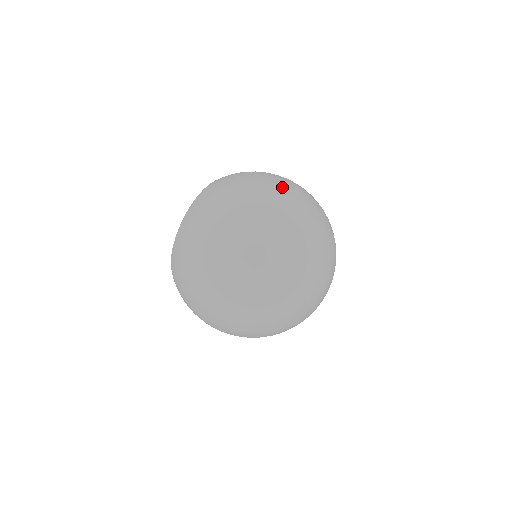
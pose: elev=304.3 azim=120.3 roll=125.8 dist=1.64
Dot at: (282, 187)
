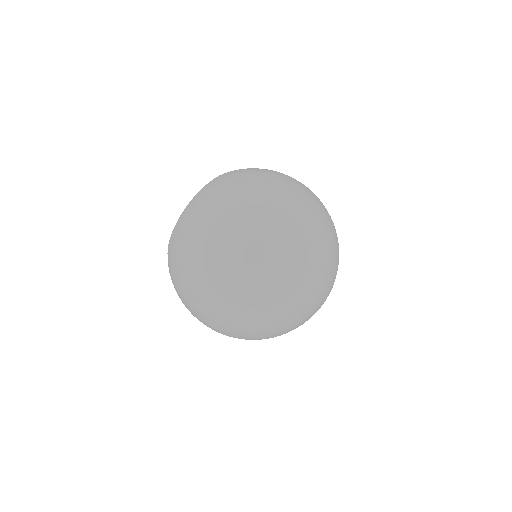
Dot at: (251, 227)
